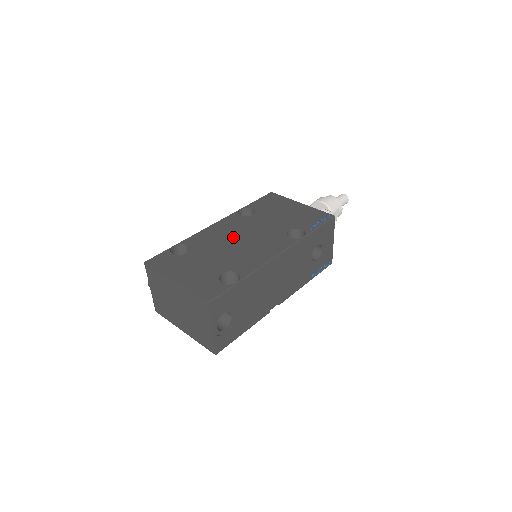
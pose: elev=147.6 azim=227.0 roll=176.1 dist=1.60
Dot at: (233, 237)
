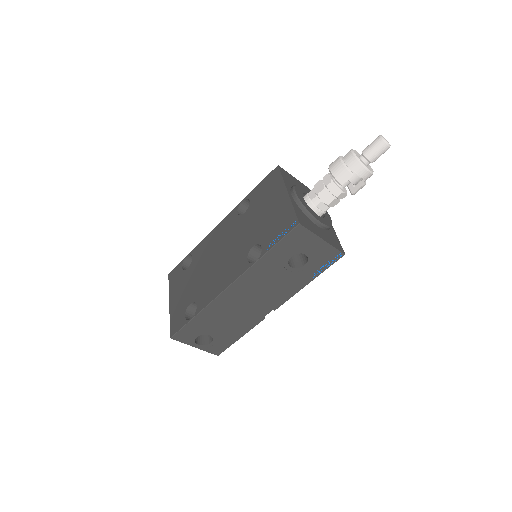
Dot at: (217, 251)
